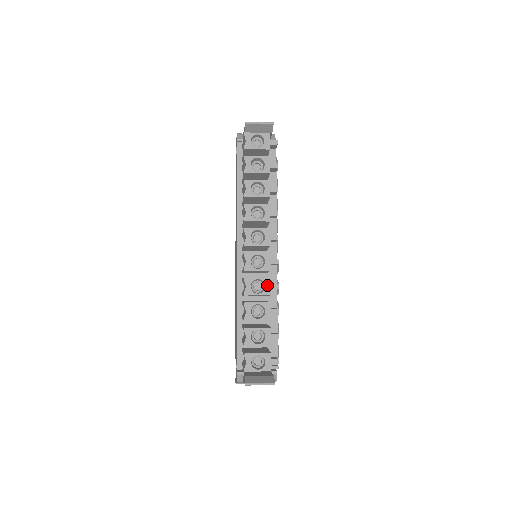
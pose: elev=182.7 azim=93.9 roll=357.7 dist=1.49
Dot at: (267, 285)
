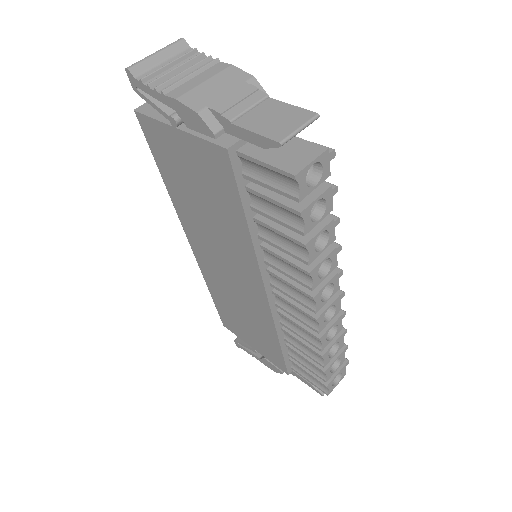
Dot at: (339, 324)
